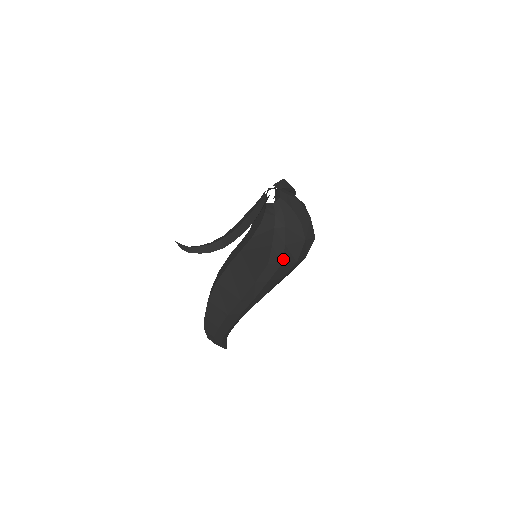
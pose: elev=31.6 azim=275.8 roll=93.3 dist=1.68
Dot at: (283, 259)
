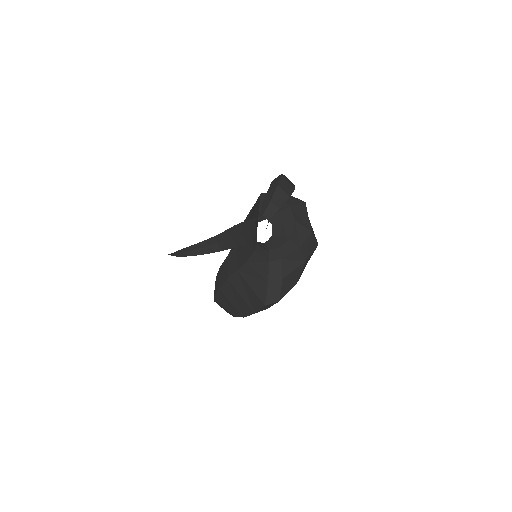
Dot at: (281, 294)
